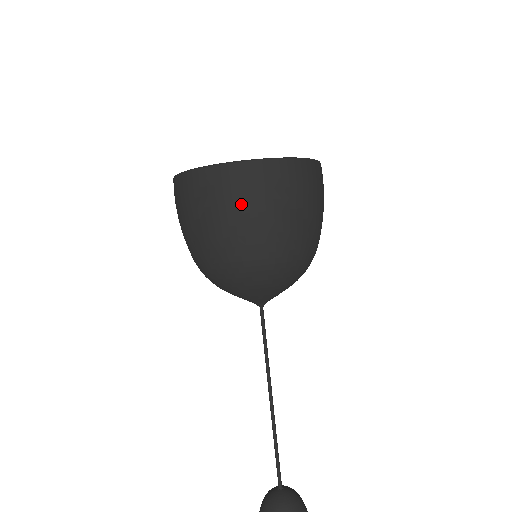
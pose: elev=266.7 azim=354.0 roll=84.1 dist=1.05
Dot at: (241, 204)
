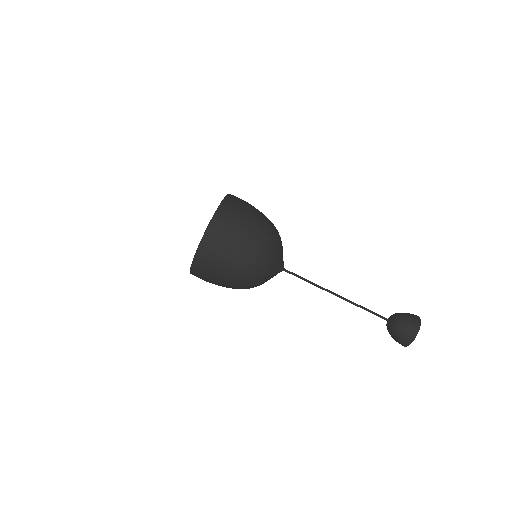
Dot at: (230, 235)
